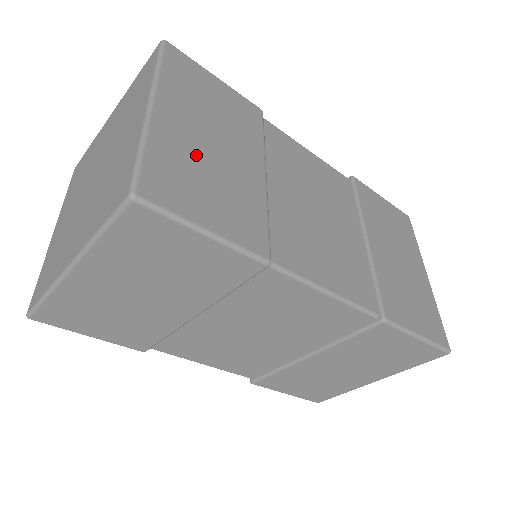
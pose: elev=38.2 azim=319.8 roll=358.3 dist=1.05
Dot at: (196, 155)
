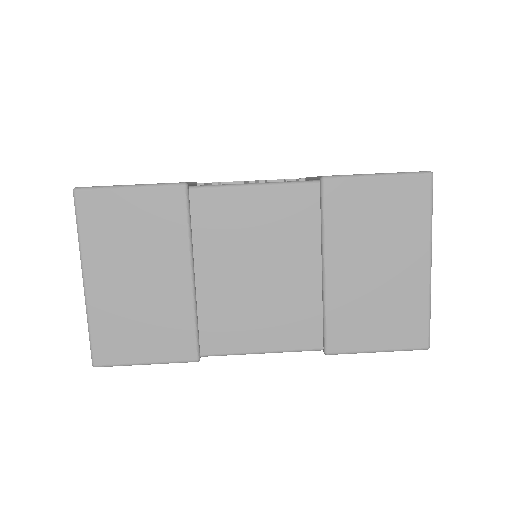
Dot at: (126, 304)
